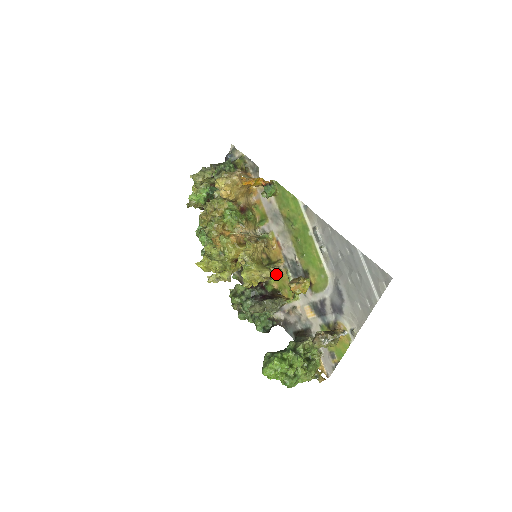
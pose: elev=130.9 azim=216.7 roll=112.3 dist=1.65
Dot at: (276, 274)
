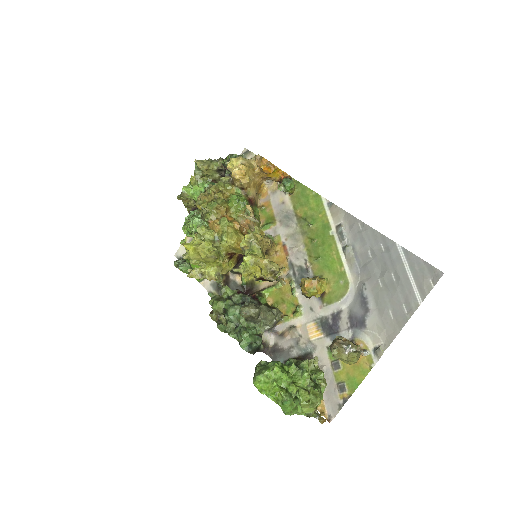
Dot at: (274, 285)
